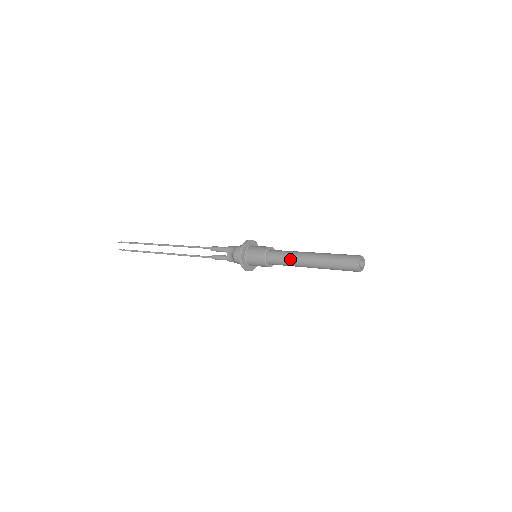
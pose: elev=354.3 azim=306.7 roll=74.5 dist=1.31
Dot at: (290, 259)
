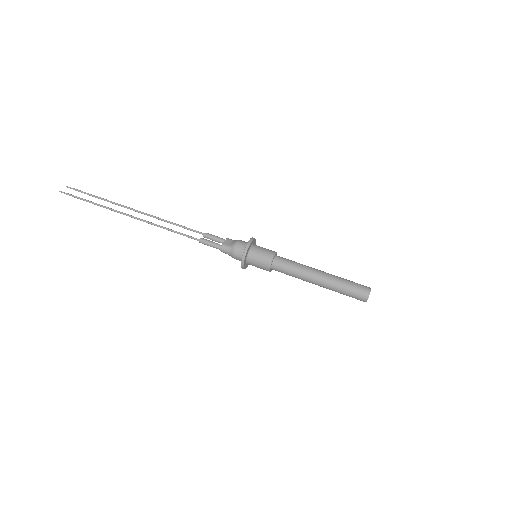
Dot at: (298, 278)
